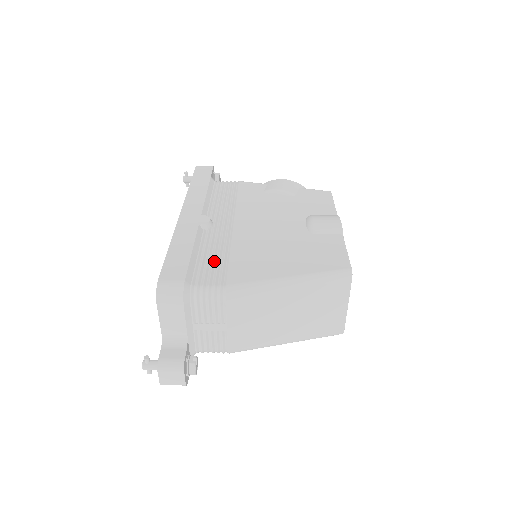
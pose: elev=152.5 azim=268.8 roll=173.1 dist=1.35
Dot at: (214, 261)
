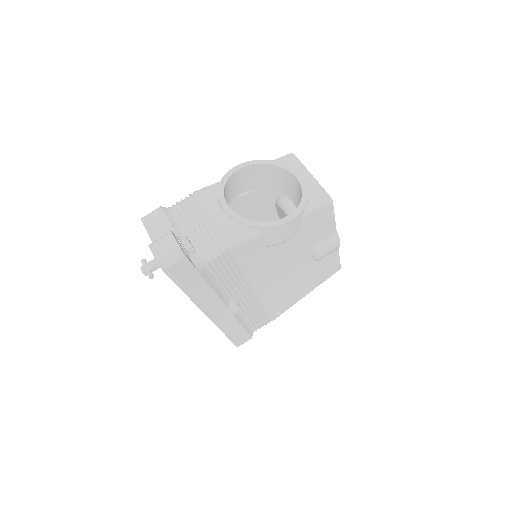
Dot at: (257, 318)
